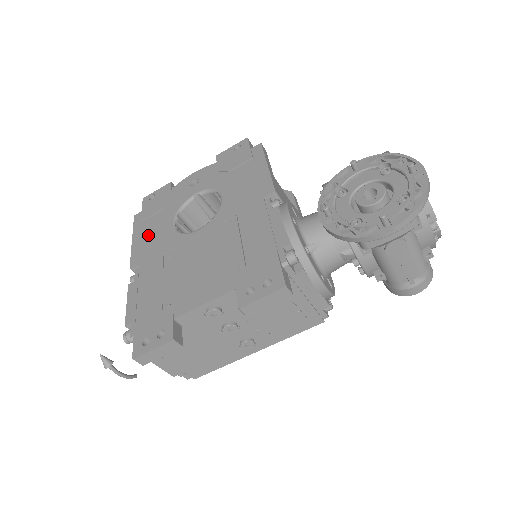
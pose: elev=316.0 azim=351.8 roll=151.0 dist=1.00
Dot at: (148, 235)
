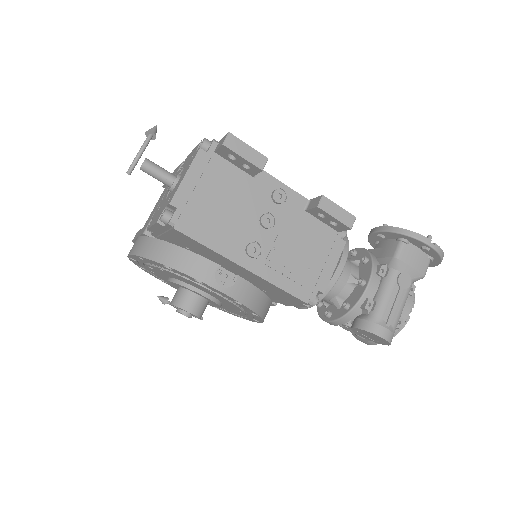
Dot at: occluded
